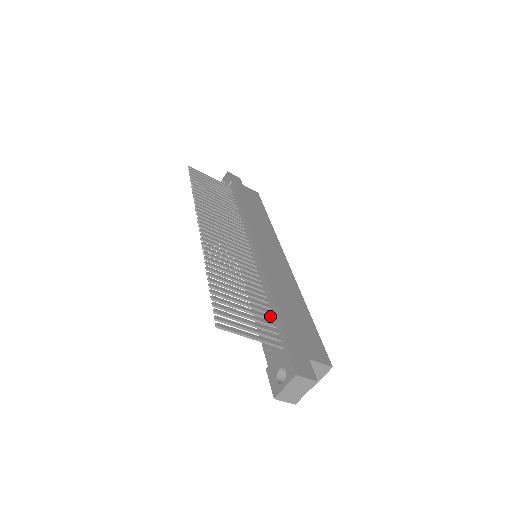
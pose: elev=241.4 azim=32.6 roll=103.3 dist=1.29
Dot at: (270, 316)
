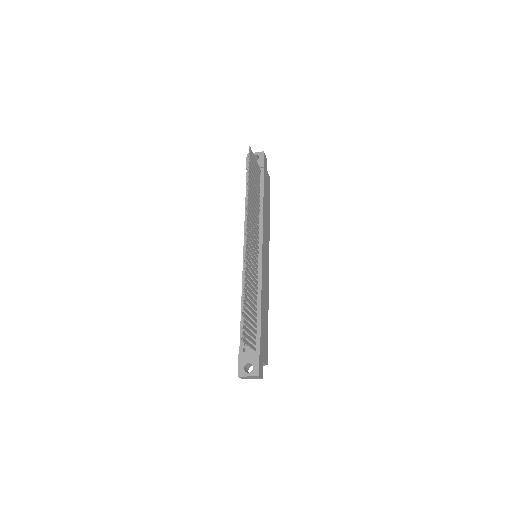
Dot at: (256, 324)
